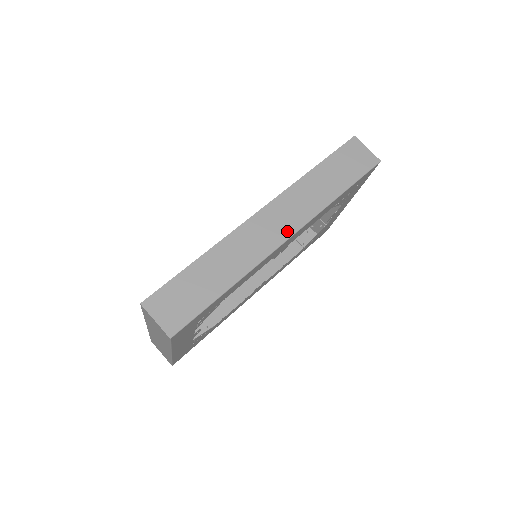
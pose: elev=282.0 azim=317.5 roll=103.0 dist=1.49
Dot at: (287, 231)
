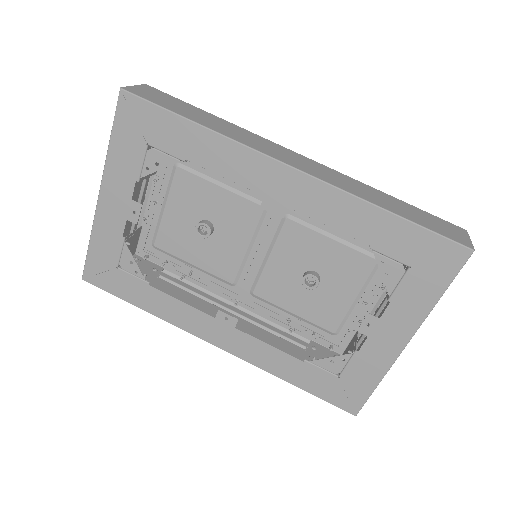
Dot at: (299, 167)
